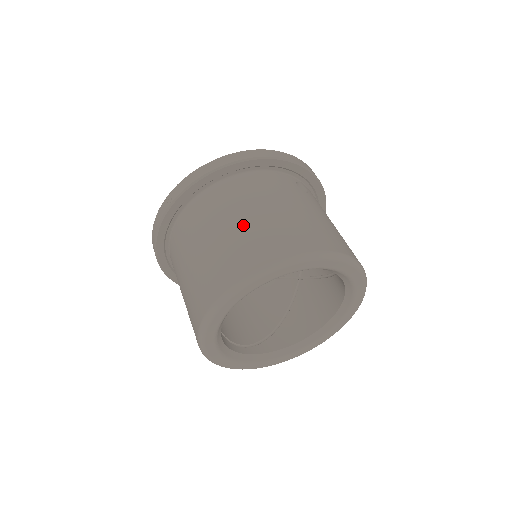
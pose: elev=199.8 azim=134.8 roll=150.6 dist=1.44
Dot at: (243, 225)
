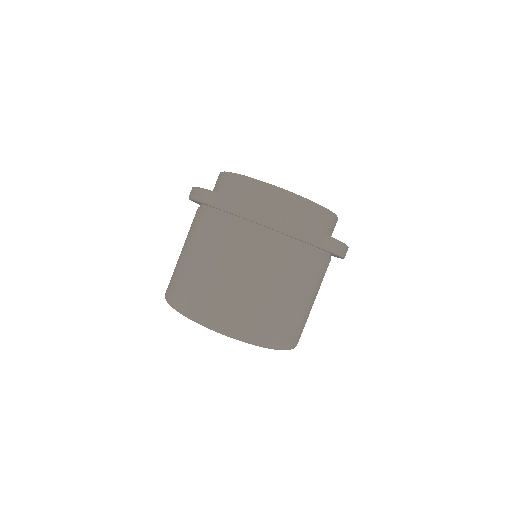
Dot at: (293, 304)
